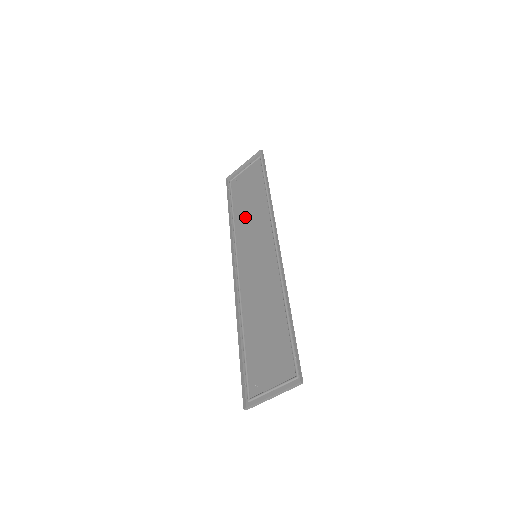
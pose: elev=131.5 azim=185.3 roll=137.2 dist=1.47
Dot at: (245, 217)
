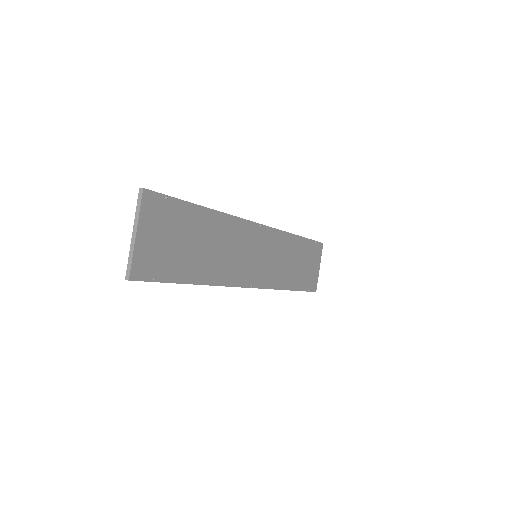
Dot at: (286, 269)
